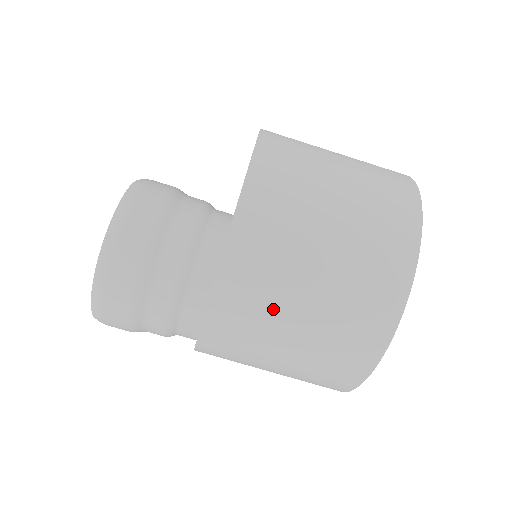
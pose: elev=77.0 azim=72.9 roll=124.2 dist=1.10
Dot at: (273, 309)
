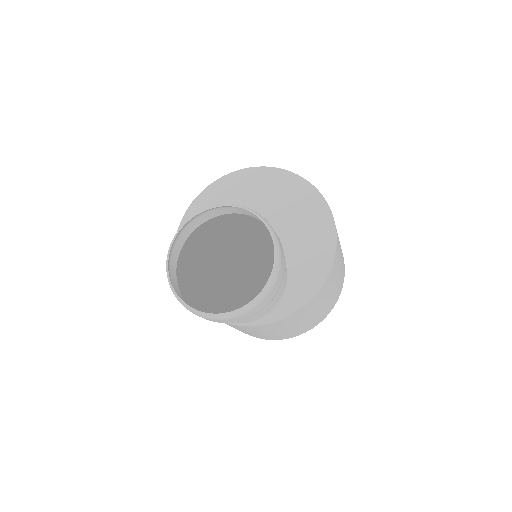
Dot at: (275, 330)
